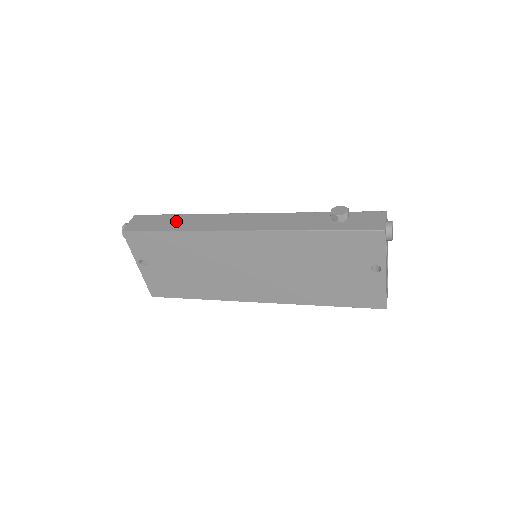
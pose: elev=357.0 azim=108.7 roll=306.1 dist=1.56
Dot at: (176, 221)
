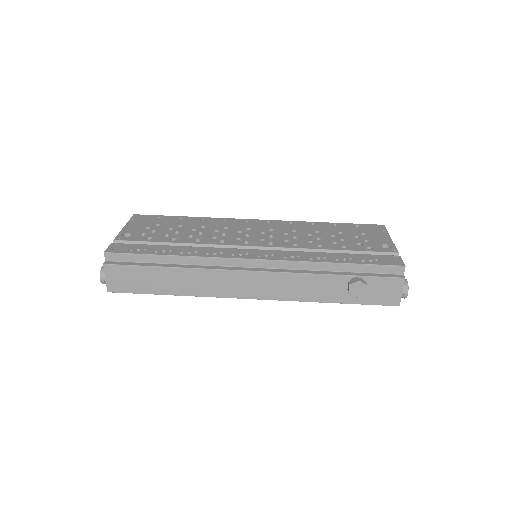
Dot at: (168, 280)
